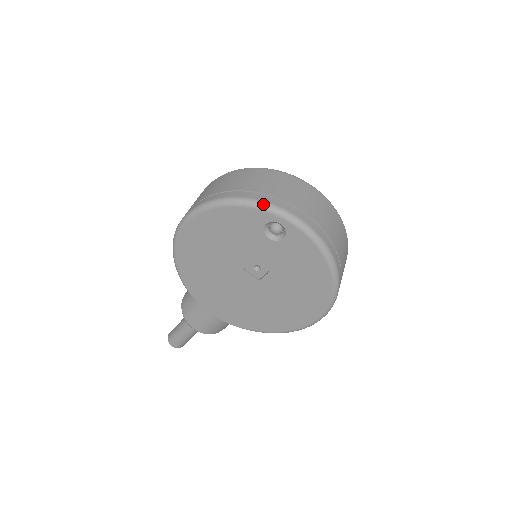
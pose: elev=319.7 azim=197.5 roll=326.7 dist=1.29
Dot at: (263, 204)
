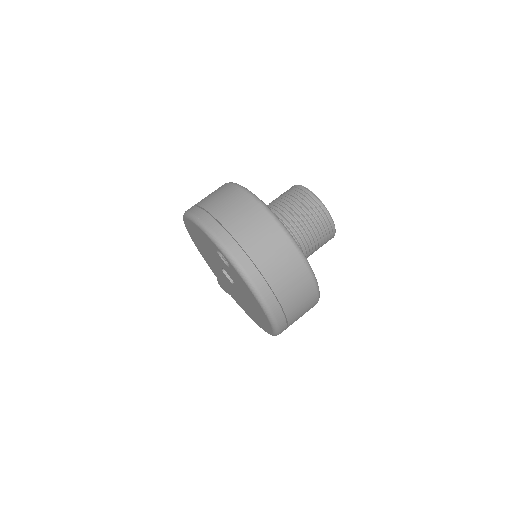
Dot at: (211, 235)
